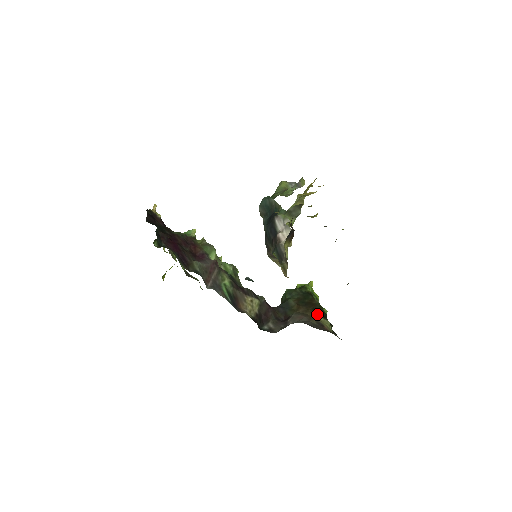
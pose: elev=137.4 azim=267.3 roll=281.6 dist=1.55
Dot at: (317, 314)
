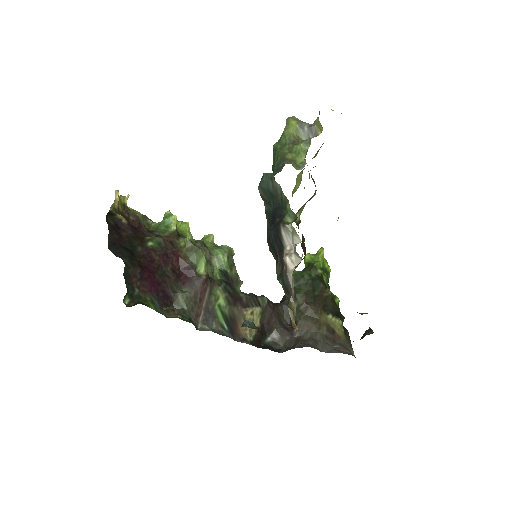
Dot at: (328, 313)
